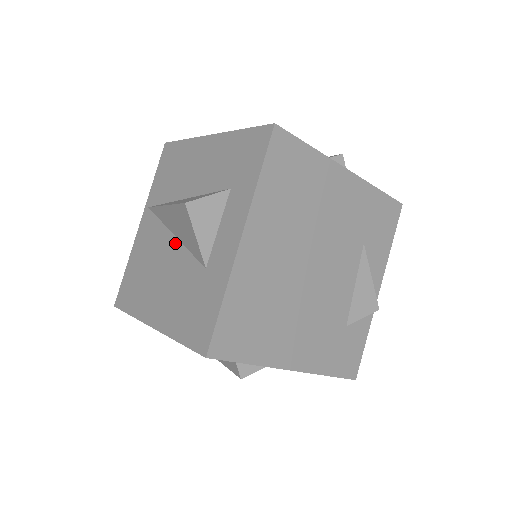
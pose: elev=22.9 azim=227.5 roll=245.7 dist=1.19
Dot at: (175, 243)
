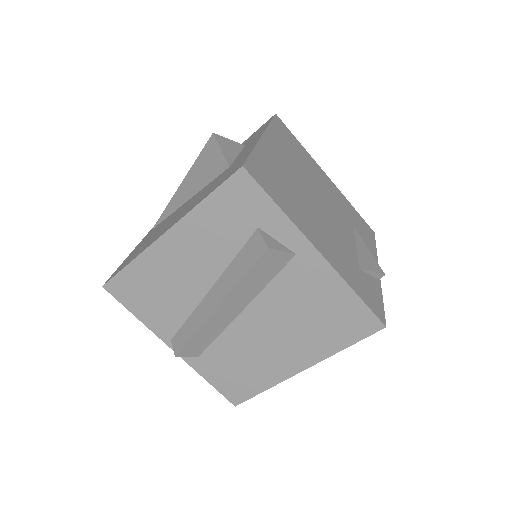
Dot at: (190, 199)
